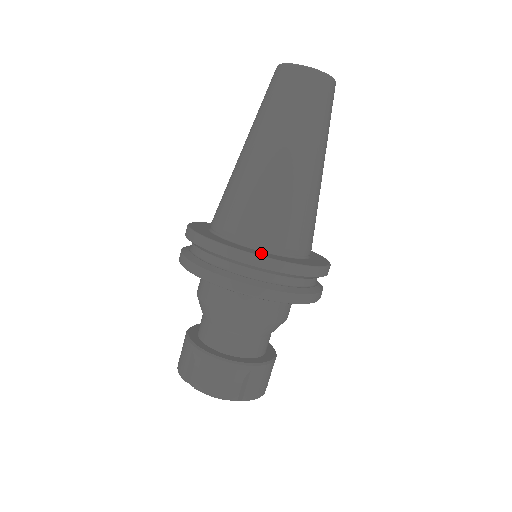
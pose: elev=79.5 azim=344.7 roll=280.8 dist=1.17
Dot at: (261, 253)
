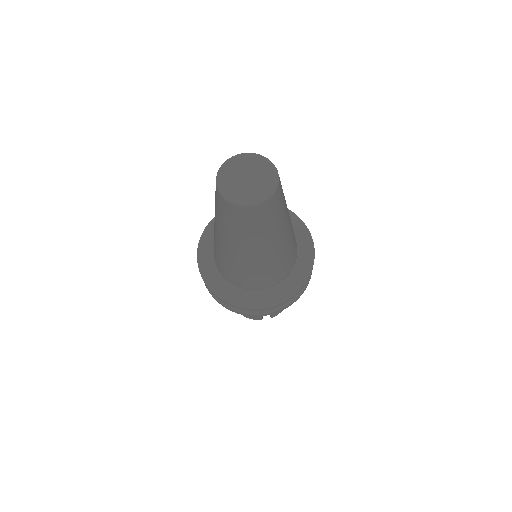
Dot at: (250, 298)
